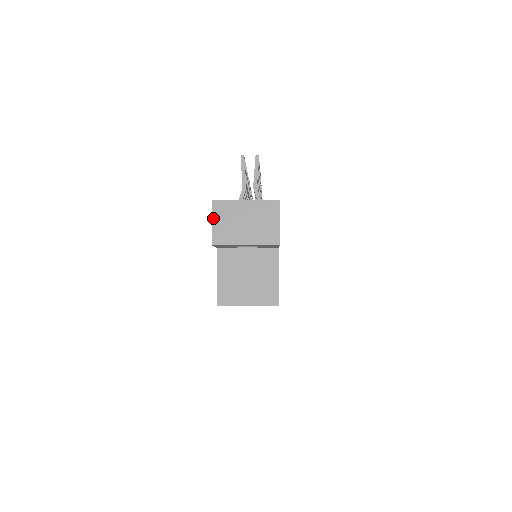
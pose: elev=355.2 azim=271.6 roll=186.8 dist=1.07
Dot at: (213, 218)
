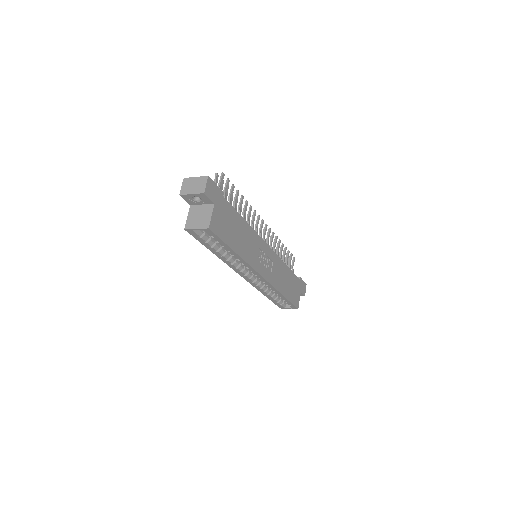
Dot at: (182, 185)
